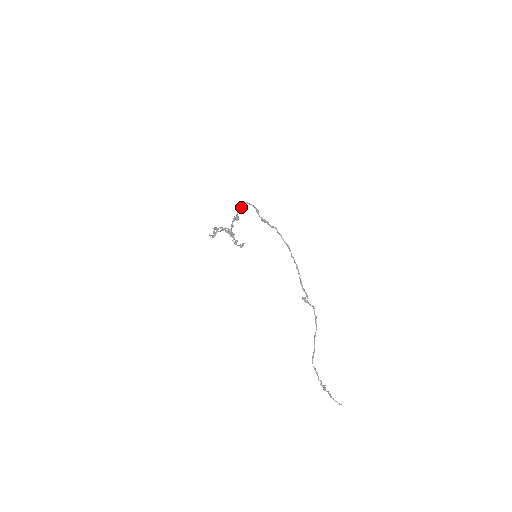
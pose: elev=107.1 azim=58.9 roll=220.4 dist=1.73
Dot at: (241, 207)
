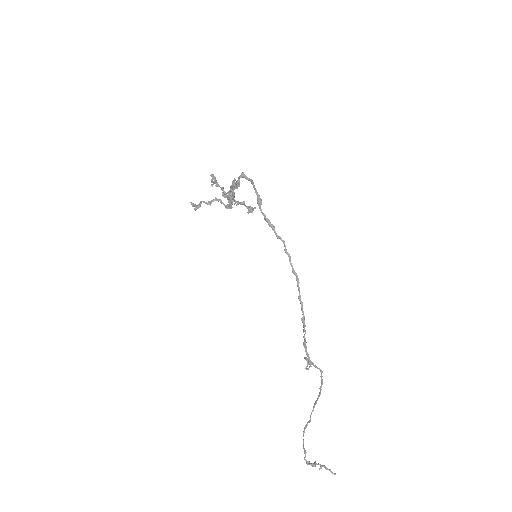
Dot at: (237, 182)
